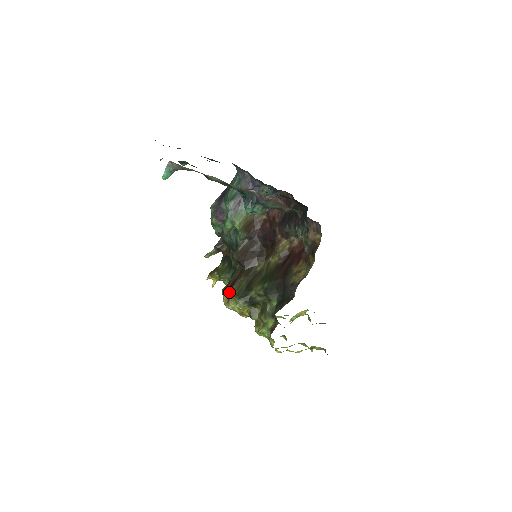
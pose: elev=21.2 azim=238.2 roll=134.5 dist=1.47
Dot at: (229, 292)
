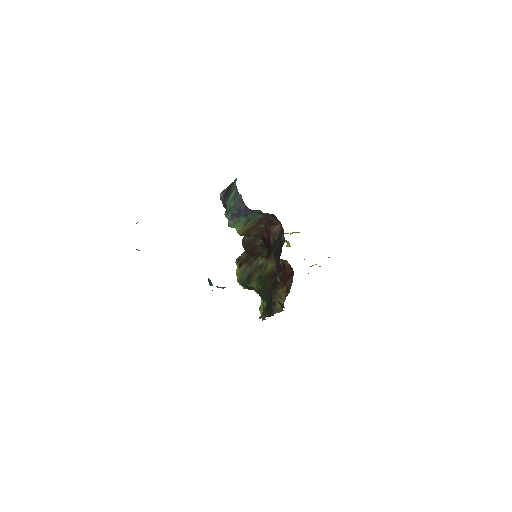
Dot at: occluded
